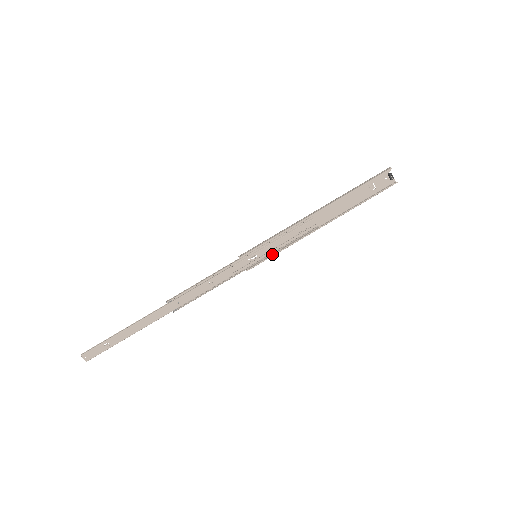
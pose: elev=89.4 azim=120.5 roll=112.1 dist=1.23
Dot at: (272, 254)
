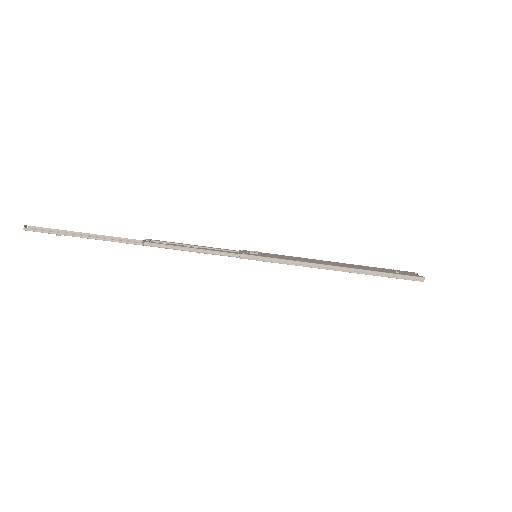
Dot at: (271, 255)
